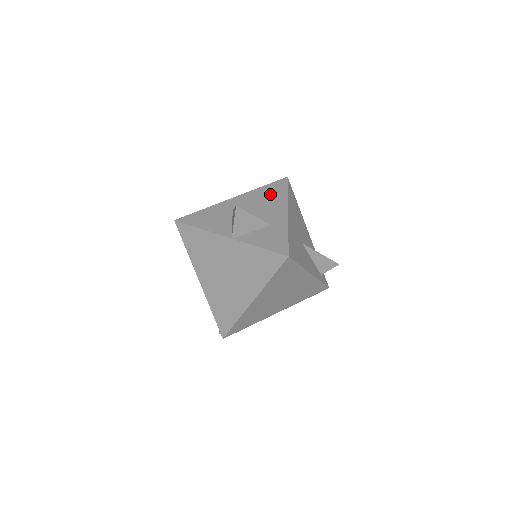
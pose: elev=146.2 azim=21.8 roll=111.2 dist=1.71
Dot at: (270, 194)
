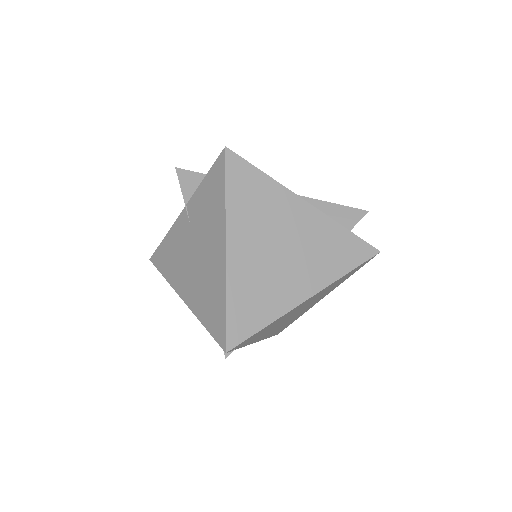
Dot at: occluded
